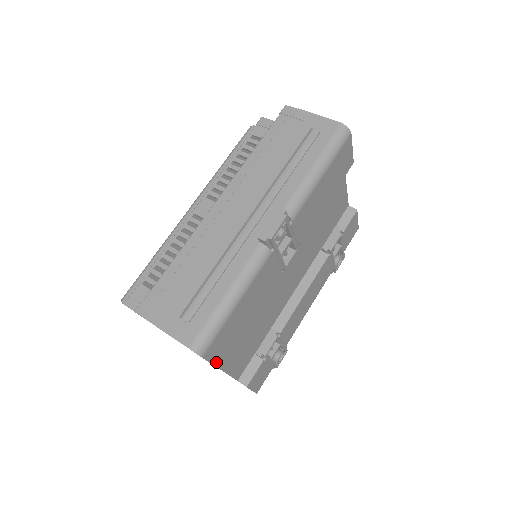
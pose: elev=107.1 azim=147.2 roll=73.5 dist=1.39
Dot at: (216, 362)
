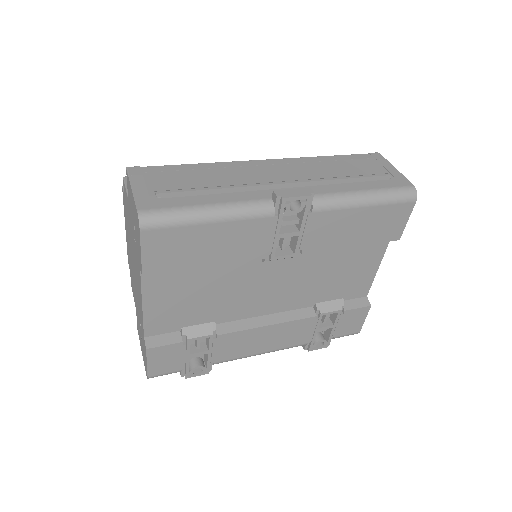
Dot at: (146, 260)
